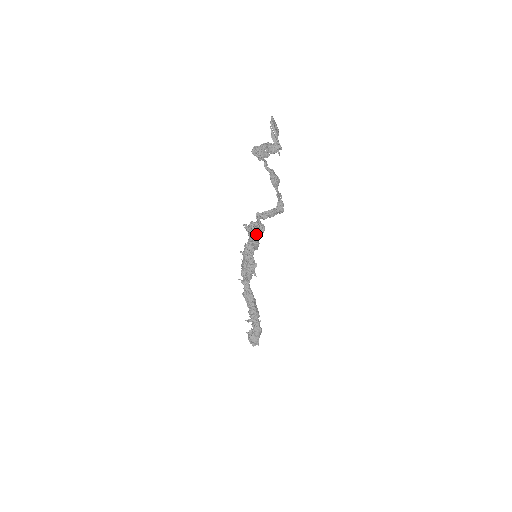
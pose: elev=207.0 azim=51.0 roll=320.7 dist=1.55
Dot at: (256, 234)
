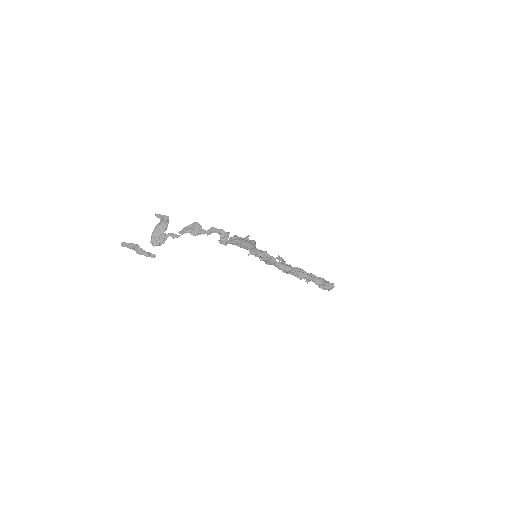
Dot at: occluded
